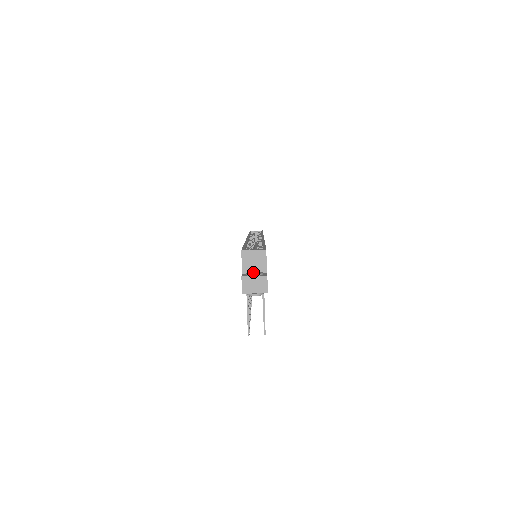
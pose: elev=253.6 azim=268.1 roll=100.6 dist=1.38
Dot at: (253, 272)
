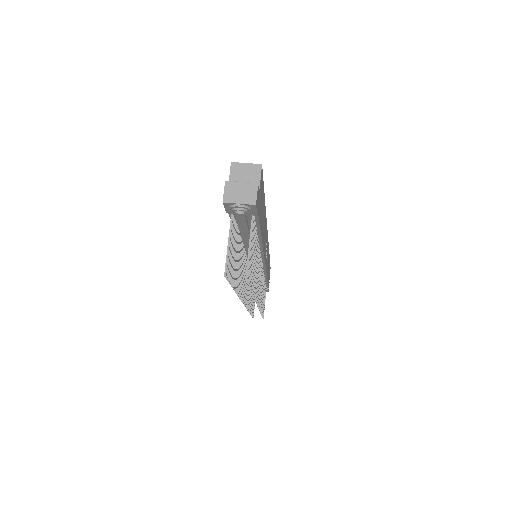
Dot at: occluded
